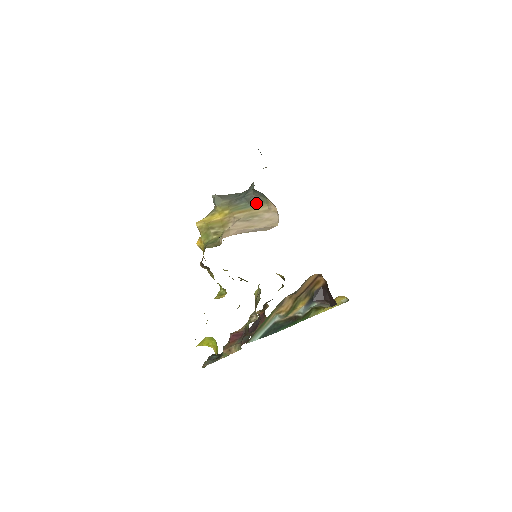
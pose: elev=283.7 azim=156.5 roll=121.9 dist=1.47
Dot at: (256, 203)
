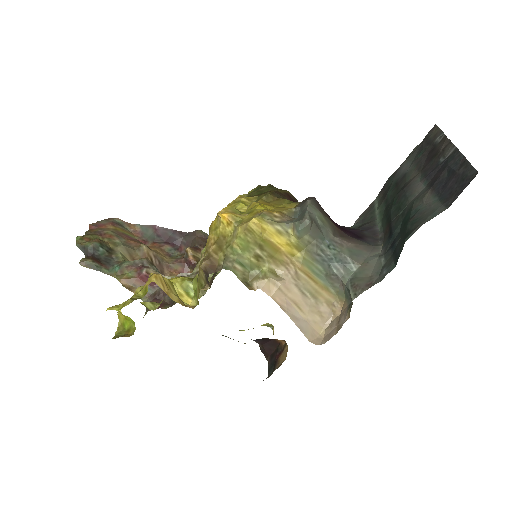
Dot at: (332, 284)
